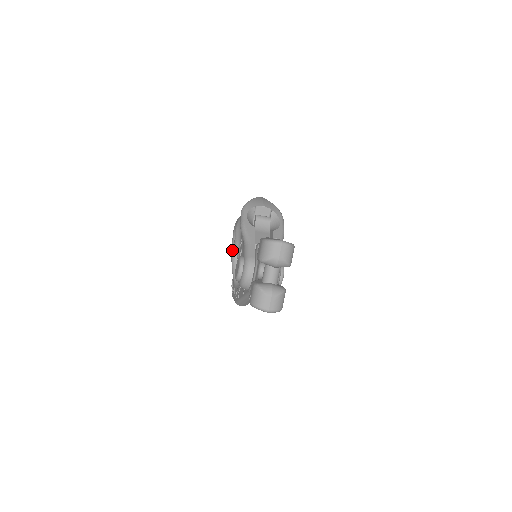
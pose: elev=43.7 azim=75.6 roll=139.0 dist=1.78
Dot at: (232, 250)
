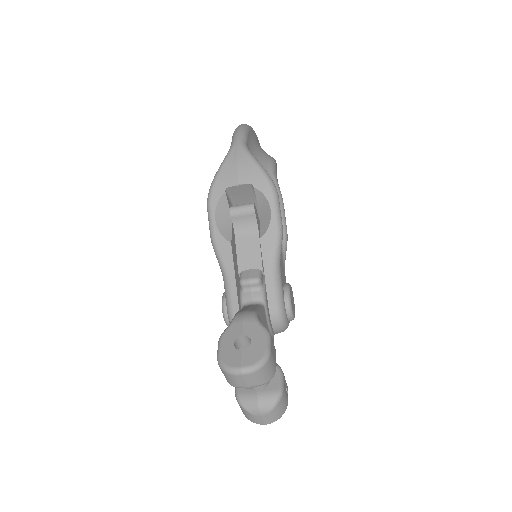
Dot at: occluded
